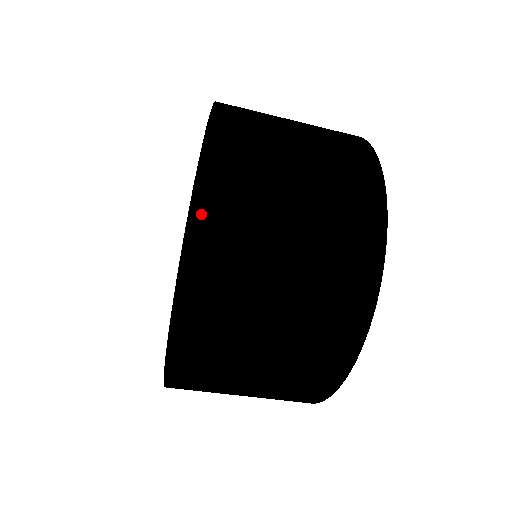
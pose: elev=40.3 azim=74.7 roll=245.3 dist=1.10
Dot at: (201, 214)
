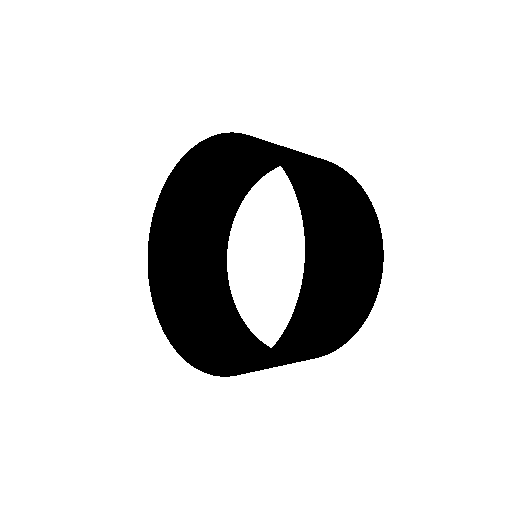
Dot at: (174, 192)
